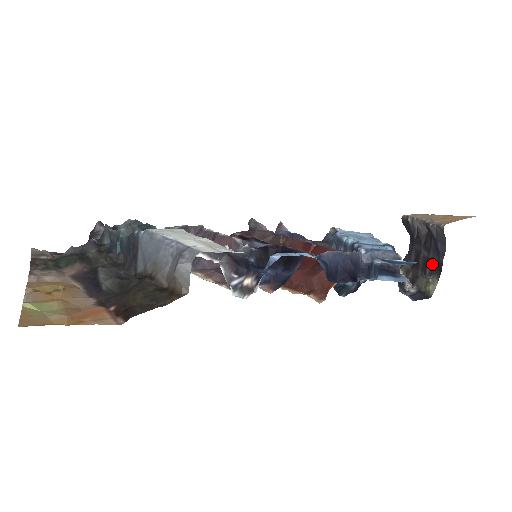
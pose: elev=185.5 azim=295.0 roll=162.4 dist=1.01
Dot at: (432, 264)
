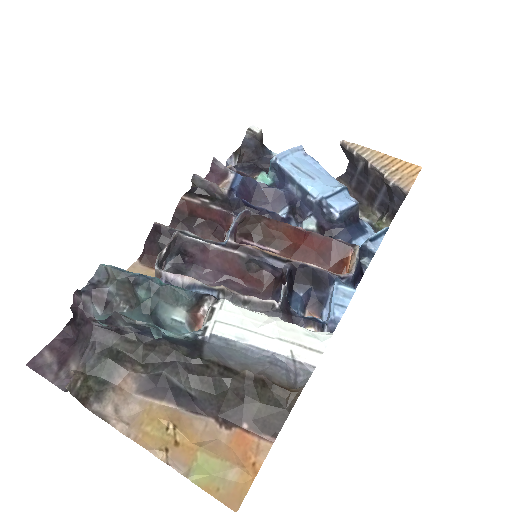
Dot at: (382, 204)
